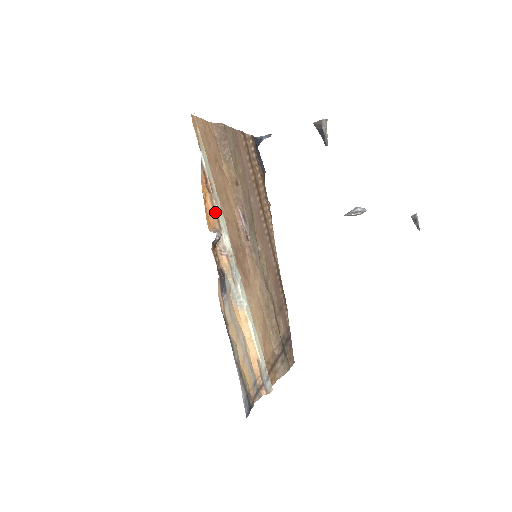
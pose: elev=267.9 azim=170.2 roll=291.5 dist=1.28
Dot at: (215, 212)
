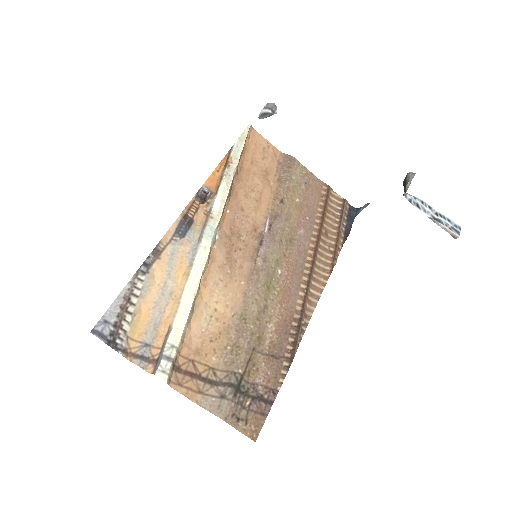
Dot at: (220, 181)
